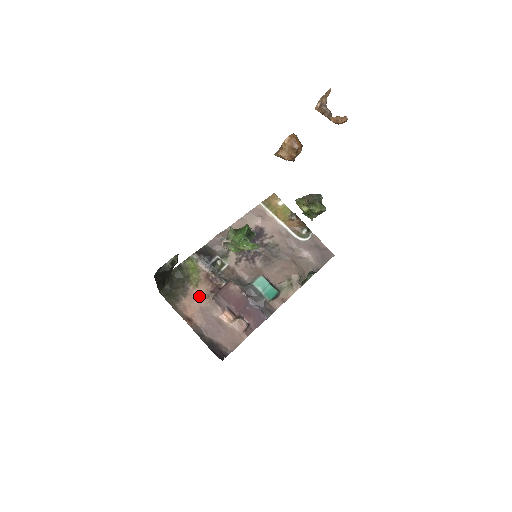
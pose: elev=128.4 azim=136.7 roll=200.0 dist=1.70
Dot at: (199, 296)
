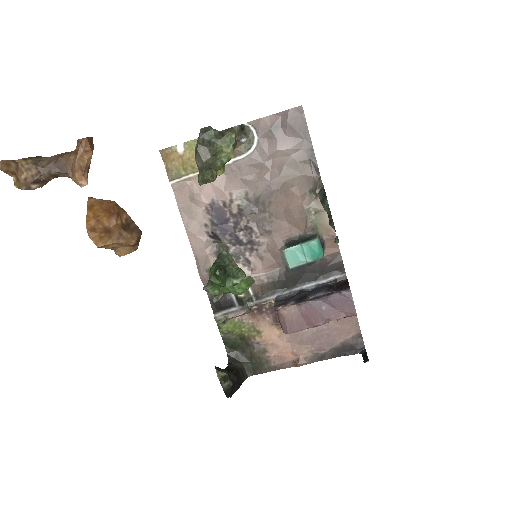
Dot at: (273, 336)
